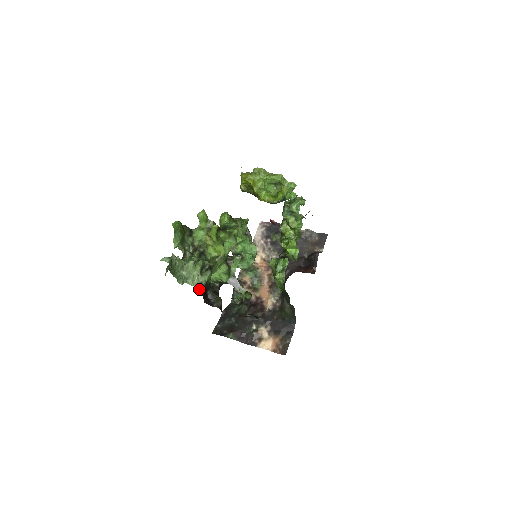
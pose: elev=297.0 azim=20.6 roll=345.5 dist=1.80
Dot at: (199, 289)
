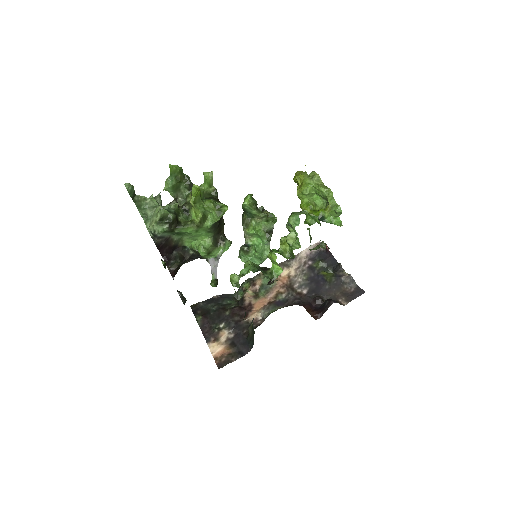
Dot at: (153, 237)
